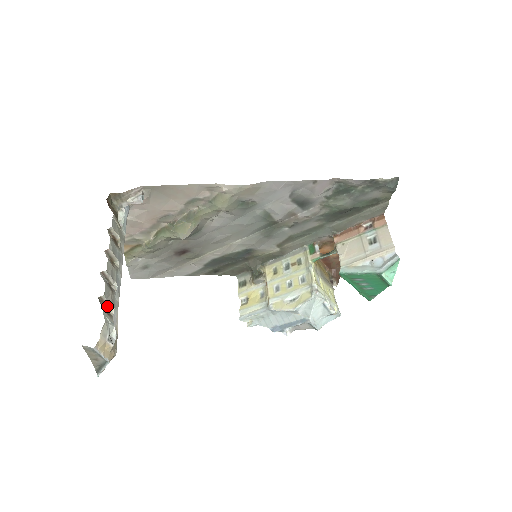
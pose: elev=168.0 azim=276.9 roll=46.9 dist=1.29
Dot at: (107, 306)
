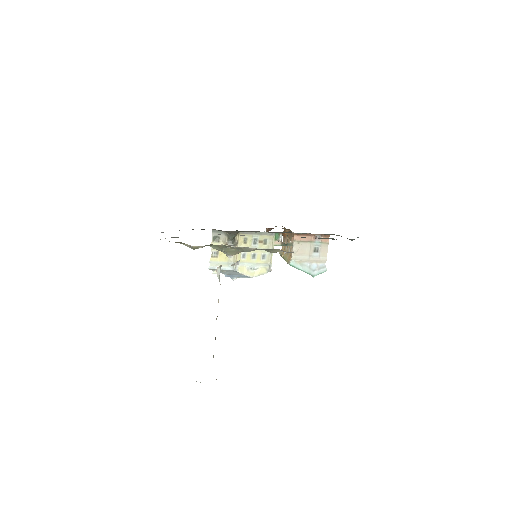
Dot at: occluded
